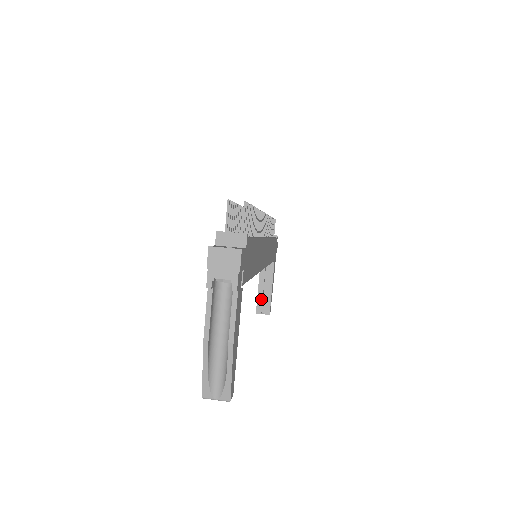
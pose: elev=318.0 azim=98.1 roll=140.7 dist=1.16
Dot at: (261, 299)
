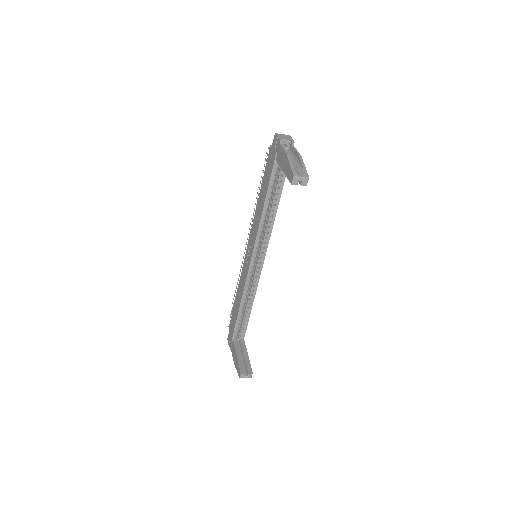
Dot at: (242, 363)
